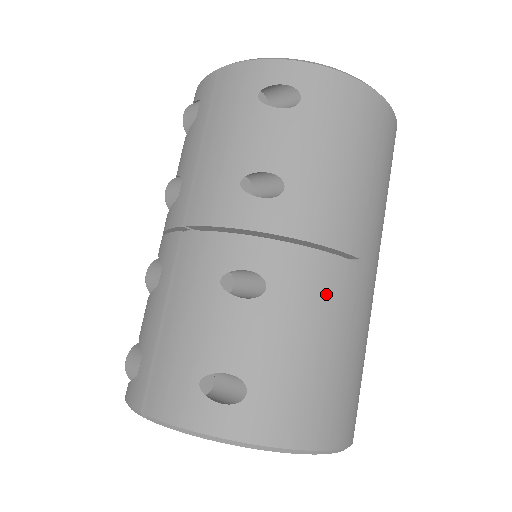
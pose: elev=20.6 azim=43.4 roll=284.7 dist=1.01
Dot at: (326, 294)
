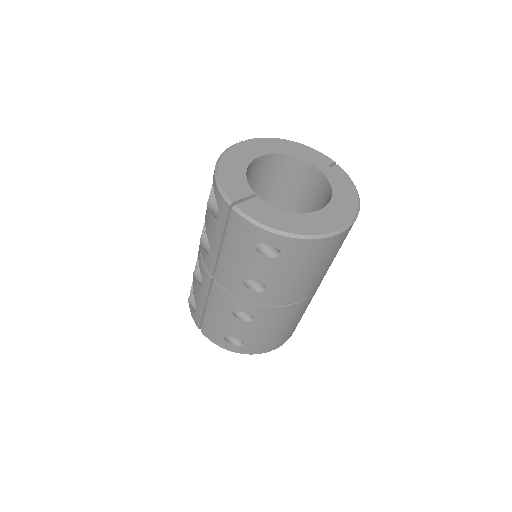
Dot at: (284, 317)
